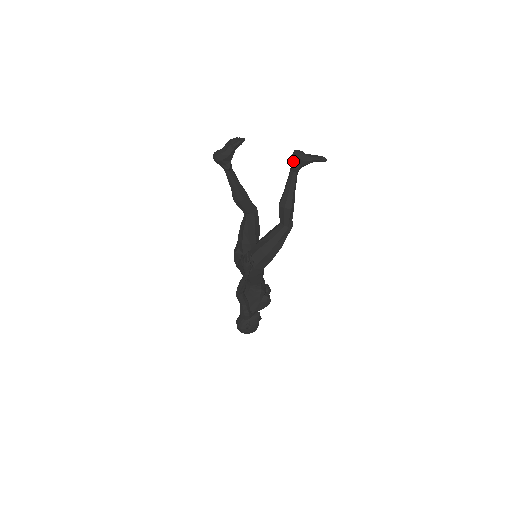
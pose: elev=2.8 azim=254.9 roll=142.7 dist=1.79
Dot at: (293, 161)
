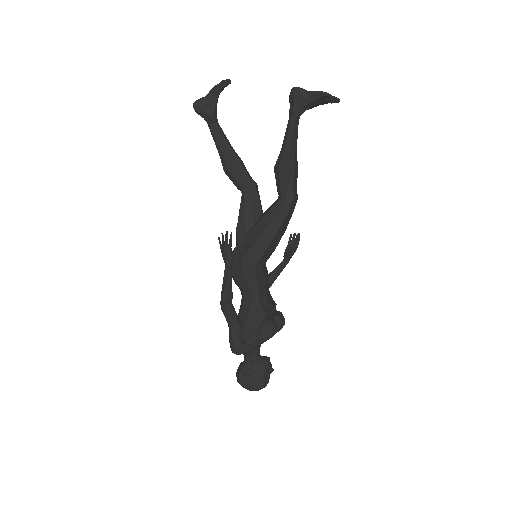
Dot at: (290, 102)
